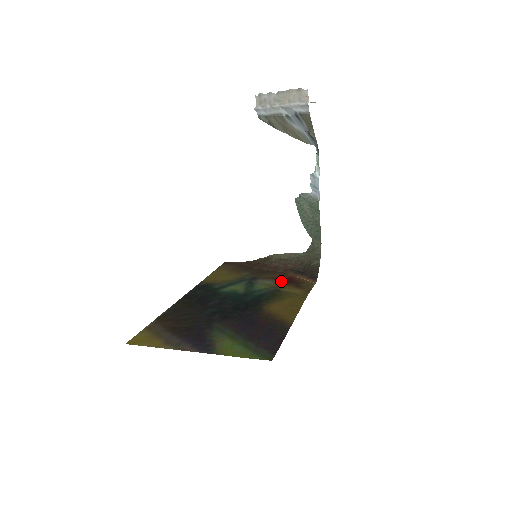
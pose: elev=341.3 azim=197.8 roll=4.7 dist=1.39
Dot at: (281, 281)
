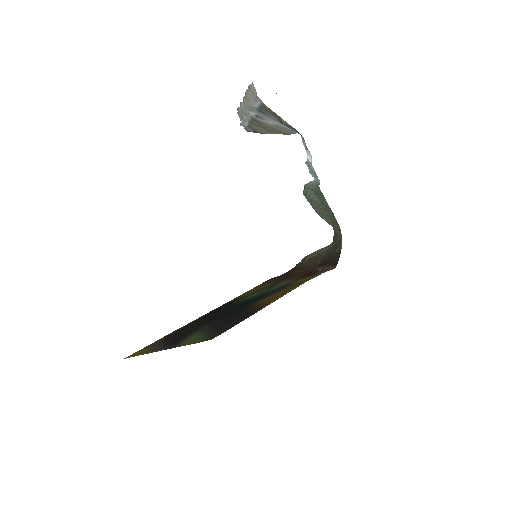
Dot at: (299, 277)
